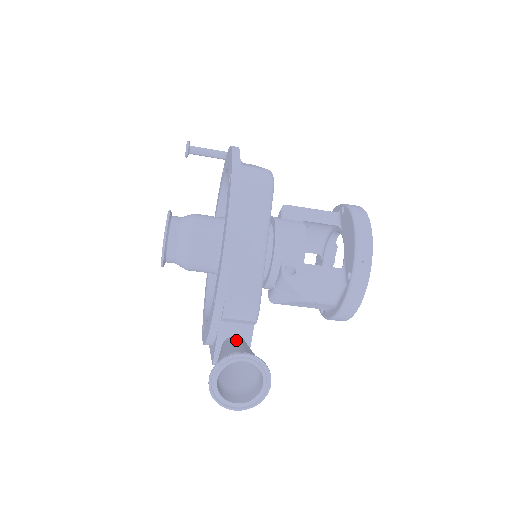
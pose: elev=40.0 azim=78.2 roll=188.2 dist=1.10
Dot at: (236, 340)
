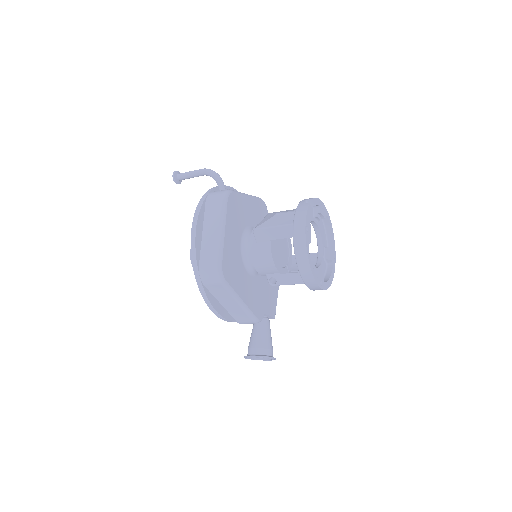
Dot at: (256, 327)
